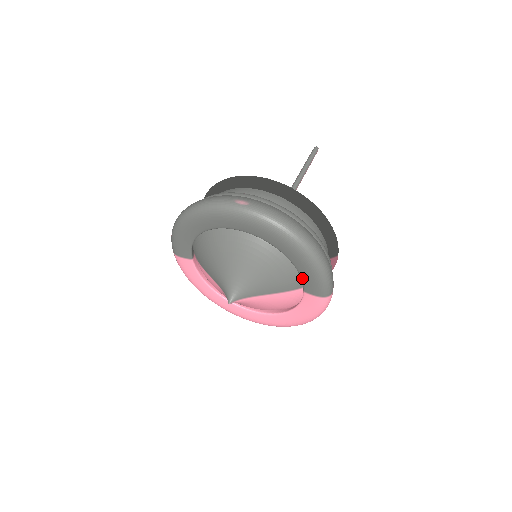
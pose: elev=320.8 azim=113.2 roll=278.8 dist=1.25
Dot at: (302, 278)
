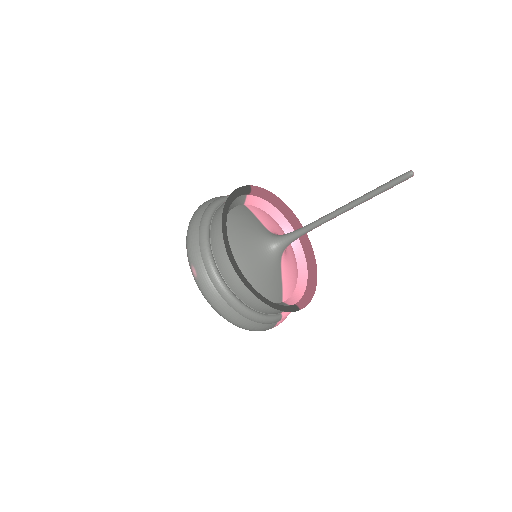
Dot at: occluded
